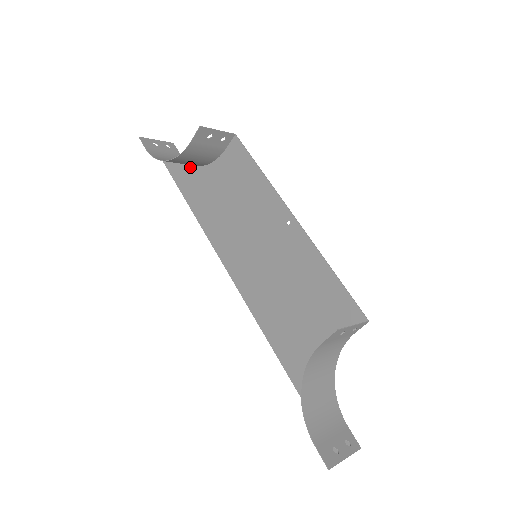
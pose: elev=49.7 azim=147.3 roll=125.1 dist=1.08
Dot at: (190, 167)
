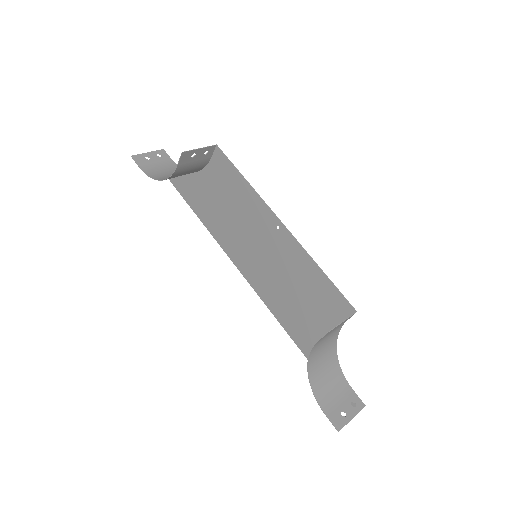
Dot at: occluded
